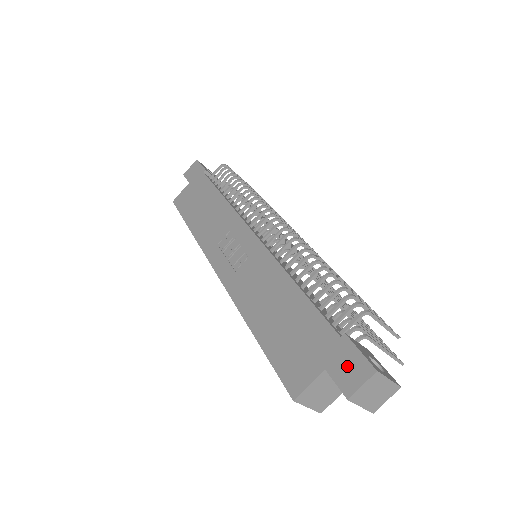
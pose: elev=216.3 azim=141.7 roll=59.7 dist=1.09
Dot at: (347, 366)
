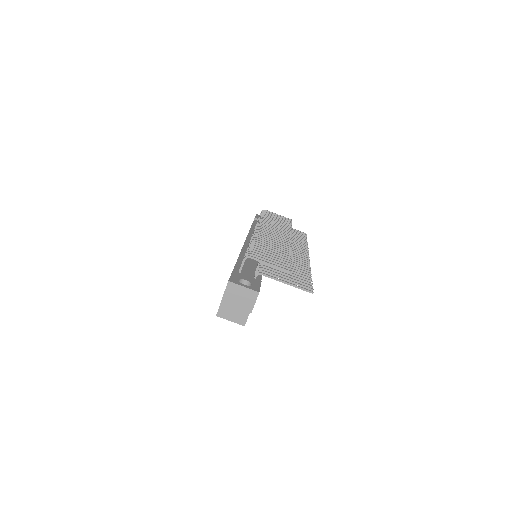
Dot at: occluded
